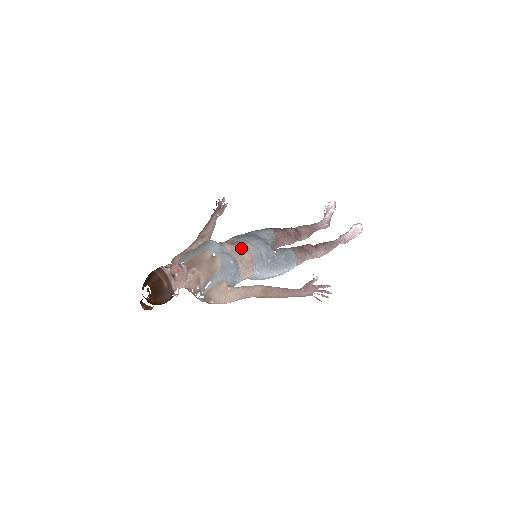
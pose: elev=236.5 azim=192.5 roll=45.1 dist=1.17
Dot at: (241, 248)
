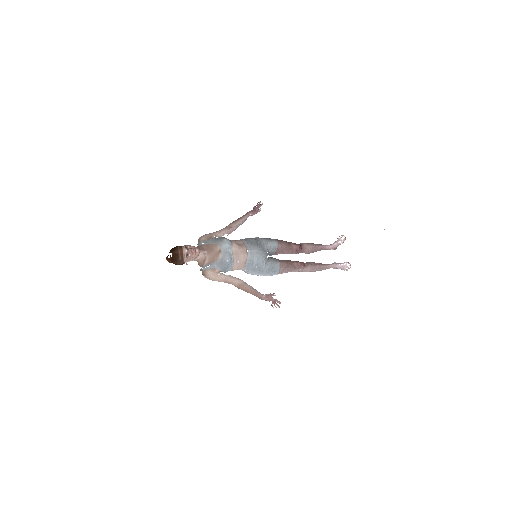
Dot at: (242, 252)
